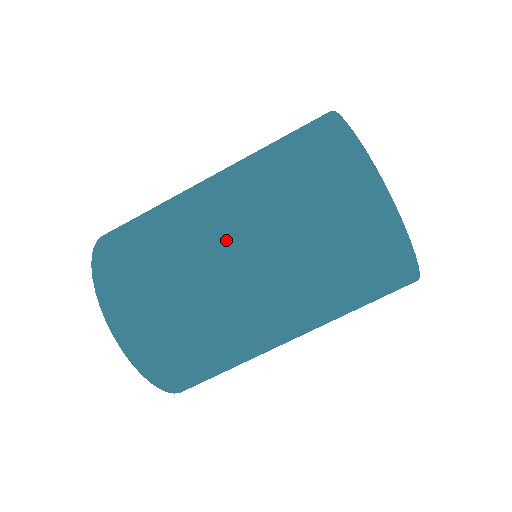
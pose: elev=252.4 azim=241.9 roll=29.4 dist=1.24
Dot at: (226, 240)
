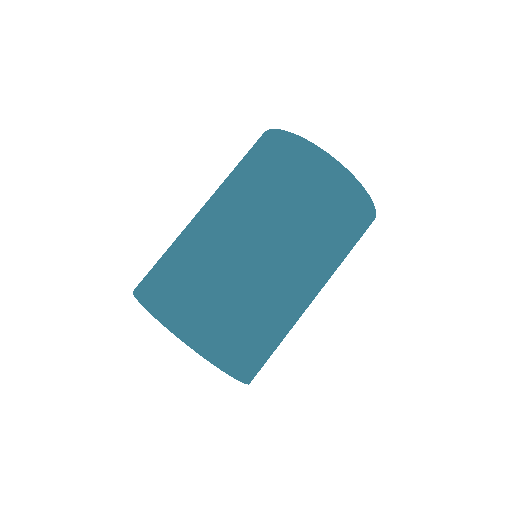
Dot at: occluded
